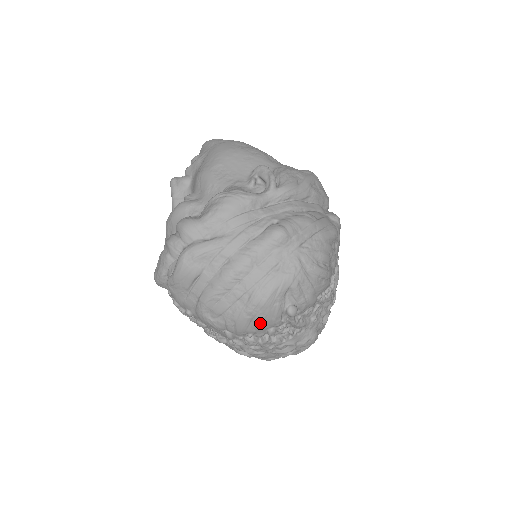
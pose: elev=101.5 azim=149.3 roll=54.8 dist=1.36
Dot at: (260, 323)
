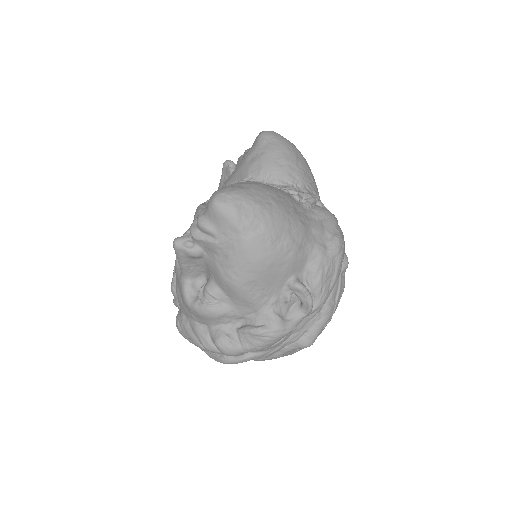
Dot at: occluded
